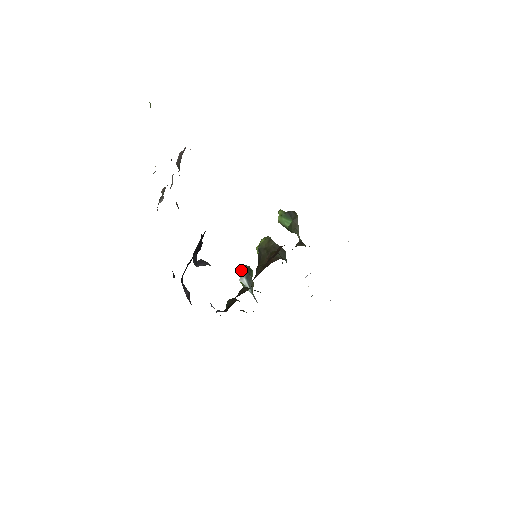
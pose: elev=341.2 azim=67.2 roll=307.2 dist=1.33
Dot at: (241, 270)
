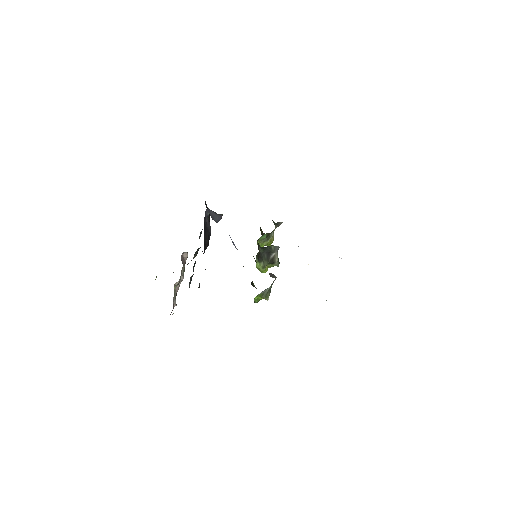
Dot at: (256, 297)
